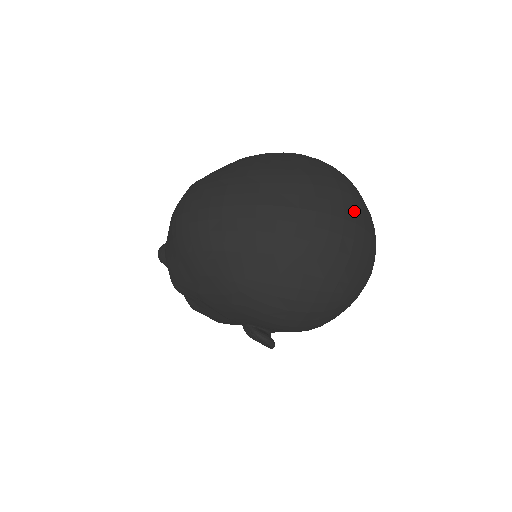
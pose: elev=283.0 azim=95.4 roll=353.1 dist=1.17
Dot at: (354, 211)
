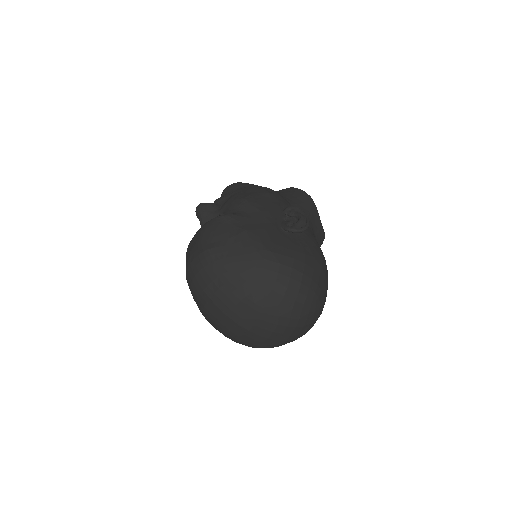
Dot at: (289, 336)
